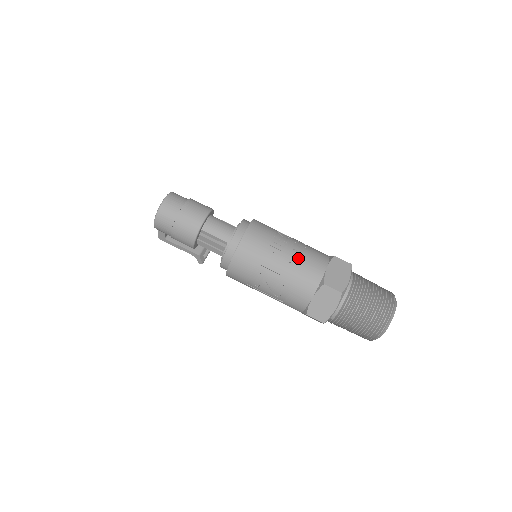
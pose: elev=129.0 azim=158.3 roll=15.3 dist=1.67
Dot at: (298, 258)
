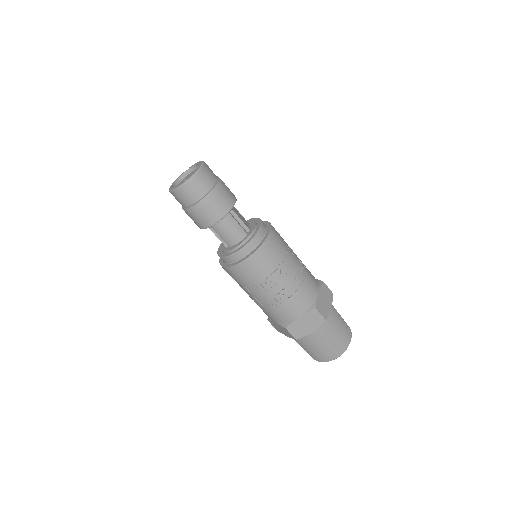
Dot at: (279, 300)
